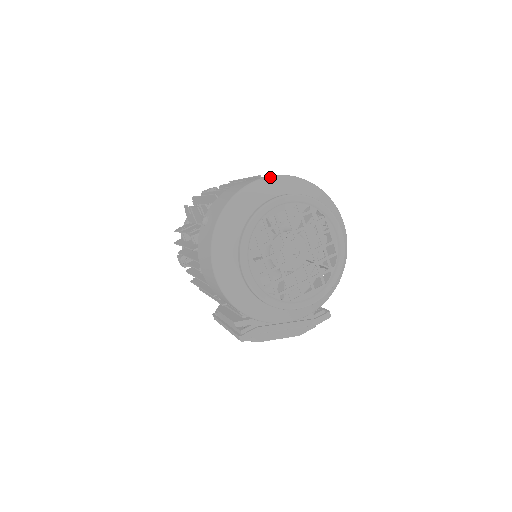
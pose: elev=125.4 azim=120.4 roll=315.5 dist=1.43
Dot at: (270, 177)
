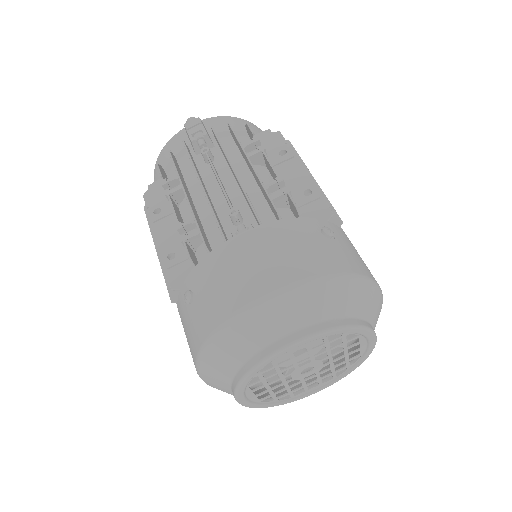
Dot at: (292, 289)
